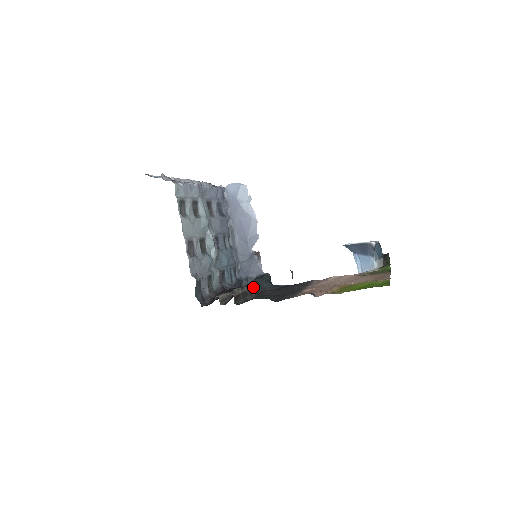
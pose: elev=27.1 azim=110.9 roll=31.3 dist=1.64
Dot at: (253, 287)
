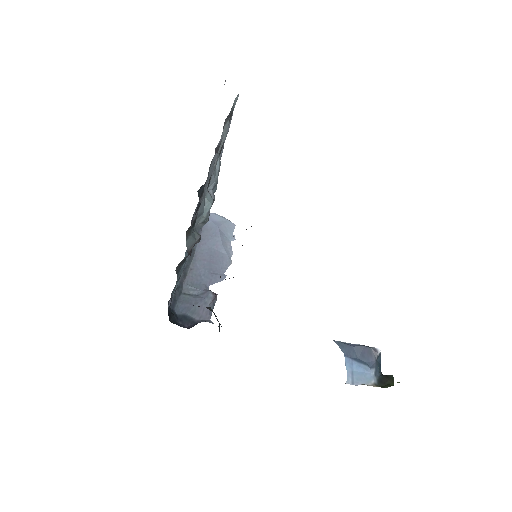
Dot at: occluded
